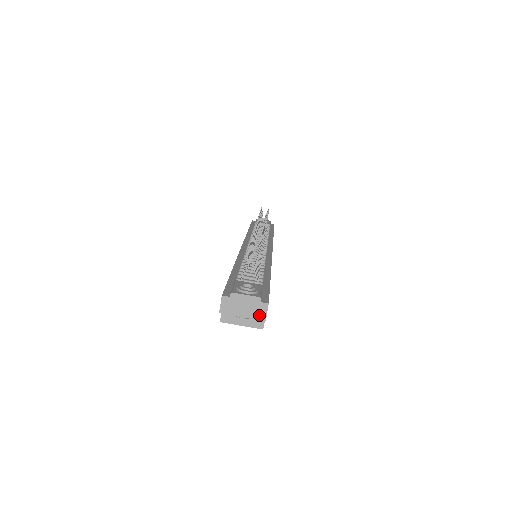
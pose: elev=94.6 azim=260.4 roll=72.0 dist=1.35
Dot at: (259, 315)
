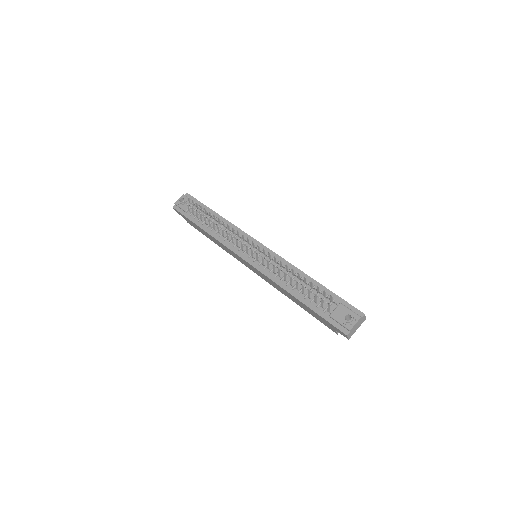
Dot at: (363, 321)
